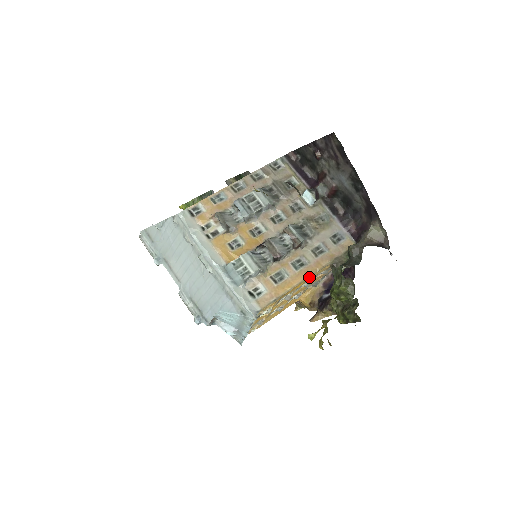
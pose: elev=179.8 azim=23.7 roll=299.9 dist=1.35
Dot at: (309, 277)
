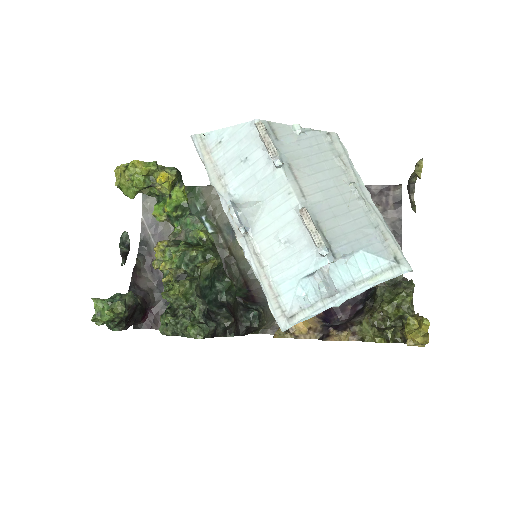
Dot at: occluded
